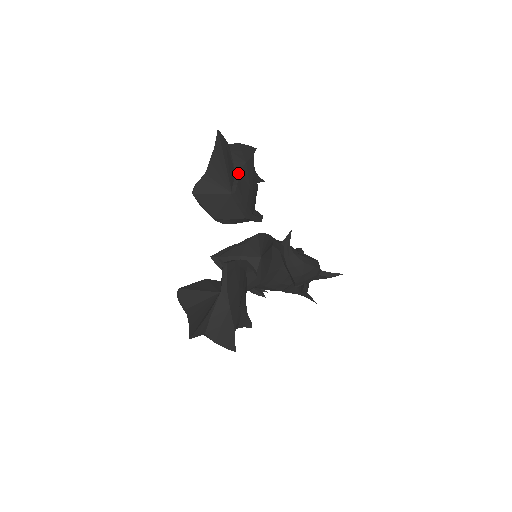
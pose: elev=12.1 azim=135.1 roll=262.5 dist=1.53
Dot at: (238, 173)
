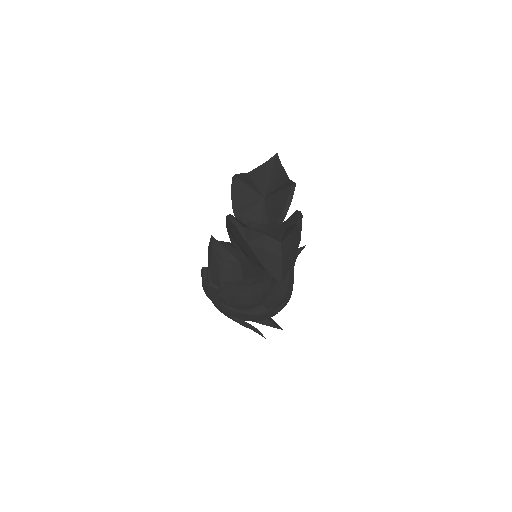
Dot at: occluded
